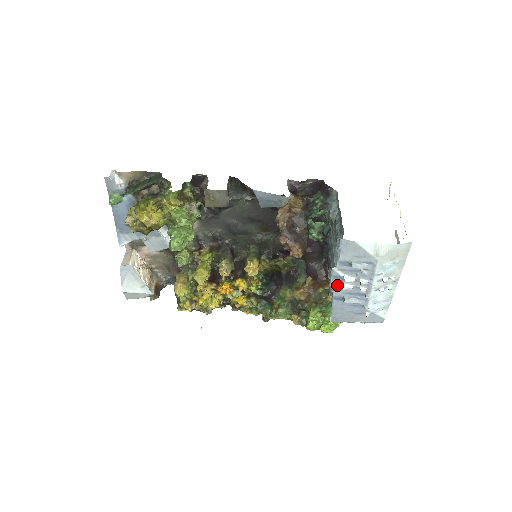
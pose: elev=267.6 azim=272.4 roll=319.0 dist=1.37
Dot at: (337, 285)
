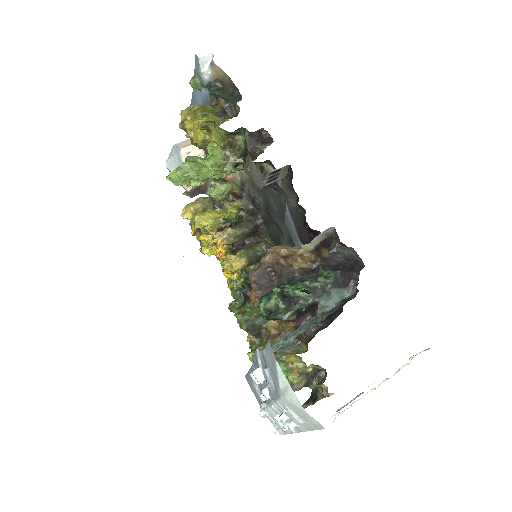
Dot at: (255, 364)
